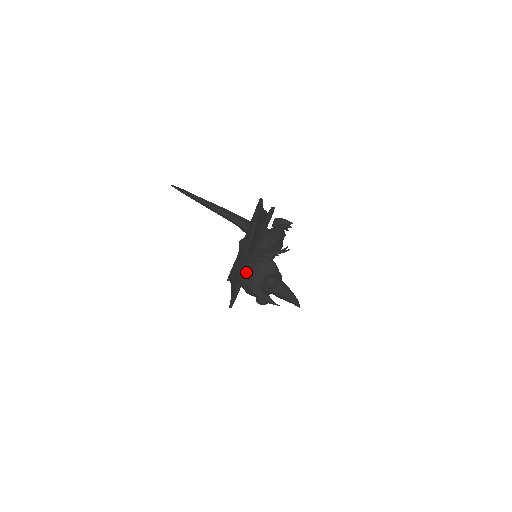
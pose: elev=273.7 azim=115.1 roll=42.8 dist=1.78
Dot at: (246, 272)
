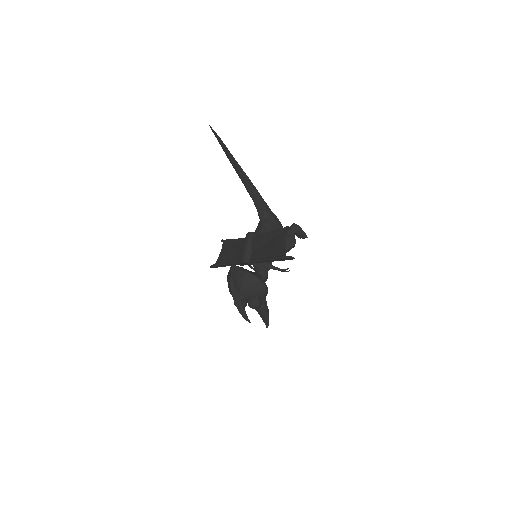
Dot at: (237, 282)
